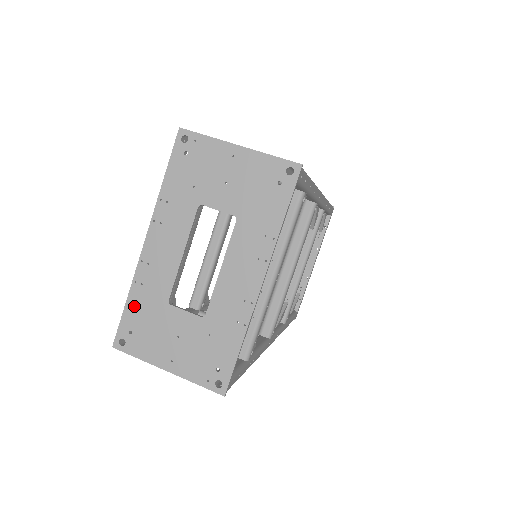
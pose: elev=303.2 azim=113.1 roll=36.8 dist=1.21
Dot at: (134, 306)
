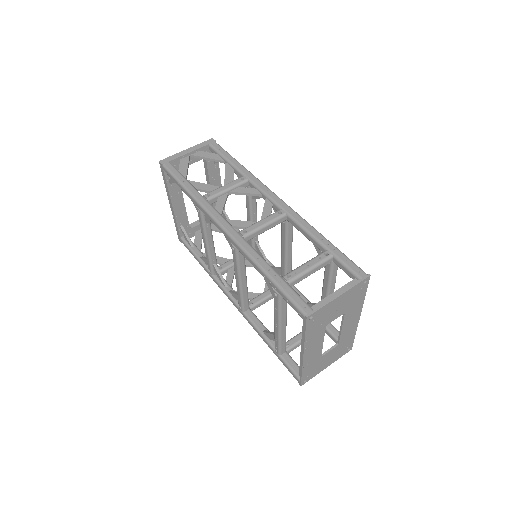
Dot at: (306, 371)
